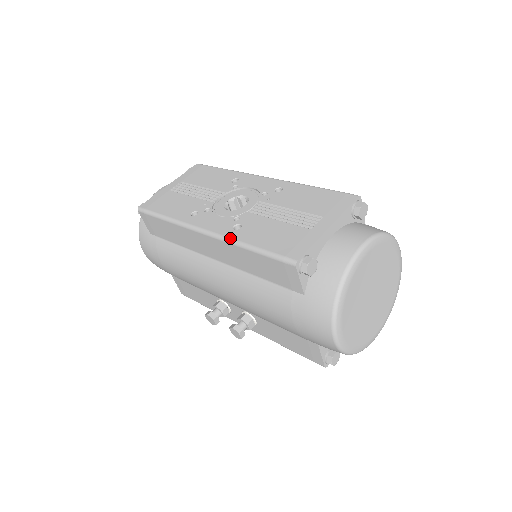
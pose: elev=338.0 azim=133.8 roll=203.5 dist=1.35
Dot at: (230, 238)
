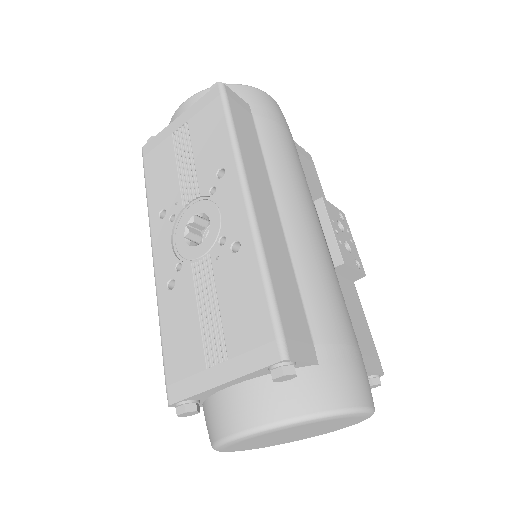
Dot at: (157, 299)
